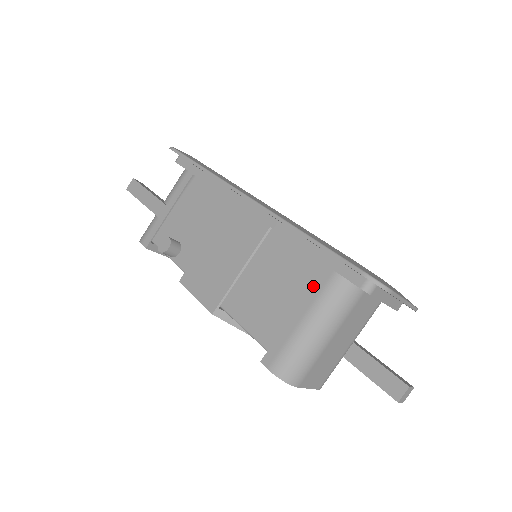
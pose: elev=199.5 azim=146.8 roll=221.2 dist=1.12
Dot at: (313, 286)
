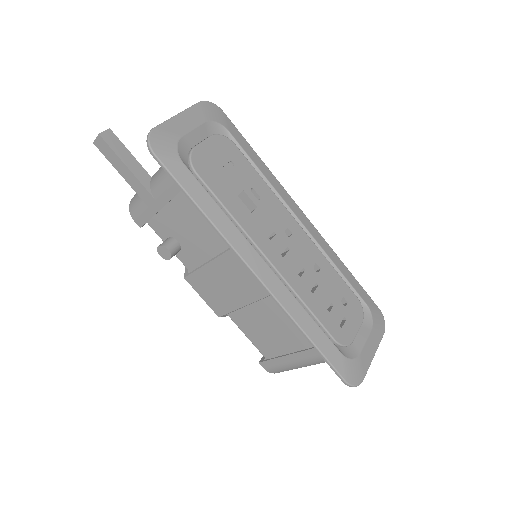
Dot at: (305, 351)
